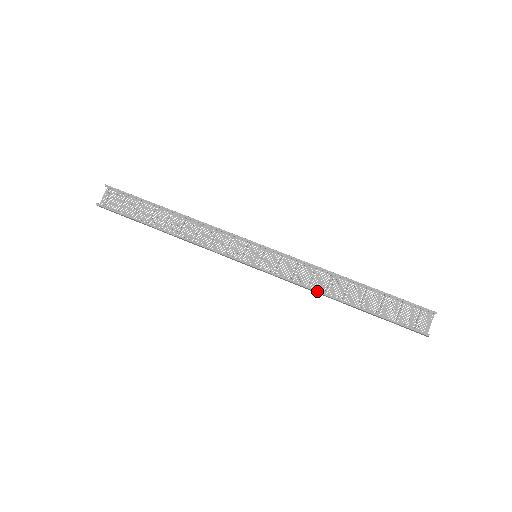
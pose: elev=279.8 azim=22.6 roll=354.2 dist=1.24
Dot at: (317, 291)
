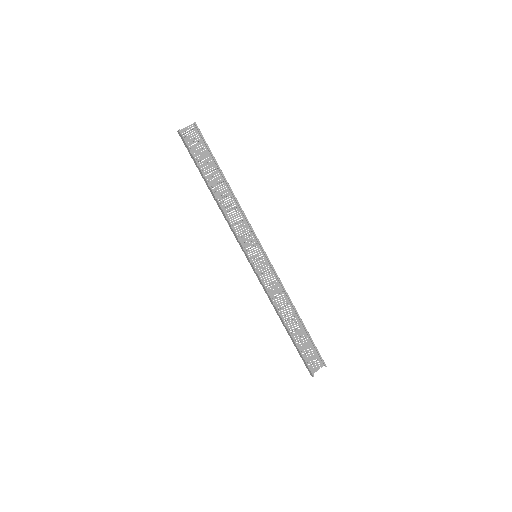
Dot at: (276, 307)
